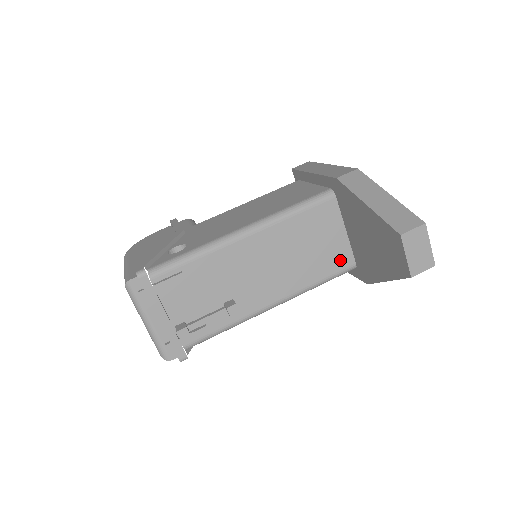
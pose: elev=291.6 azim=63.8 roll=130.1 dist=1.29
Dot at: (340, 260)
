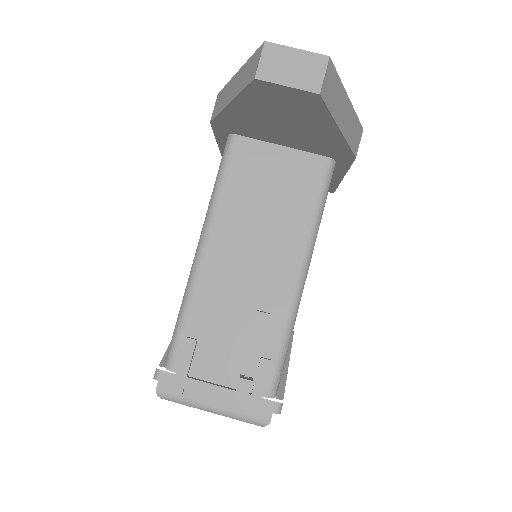
Dot at: (309, 172)
